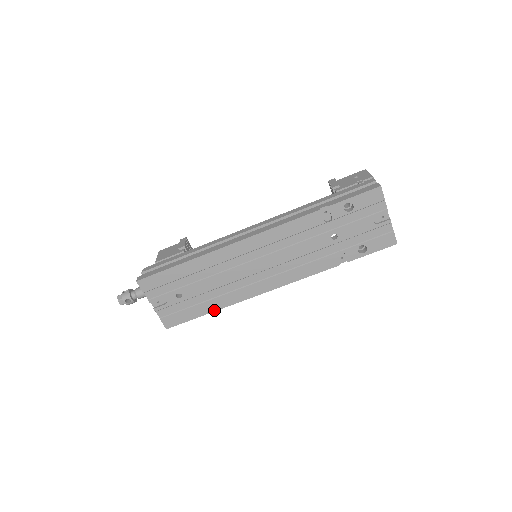
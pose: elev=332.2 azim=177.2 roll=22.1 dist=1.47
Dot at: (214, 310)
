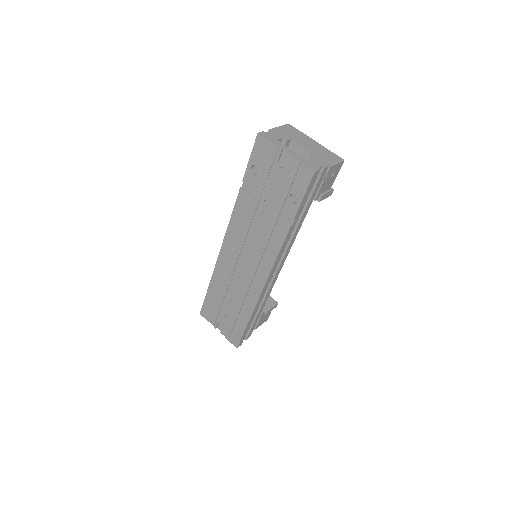
Dot at: (249, 318)
